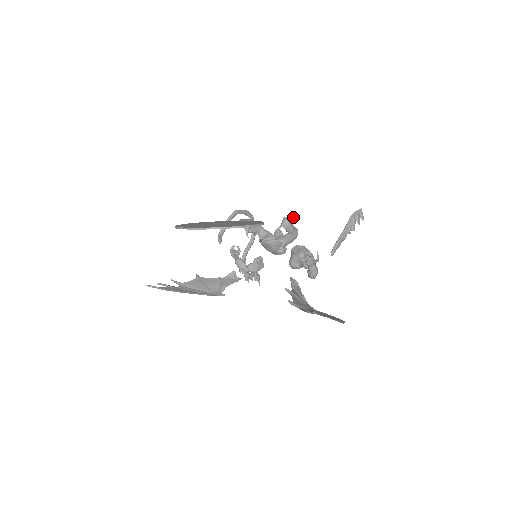
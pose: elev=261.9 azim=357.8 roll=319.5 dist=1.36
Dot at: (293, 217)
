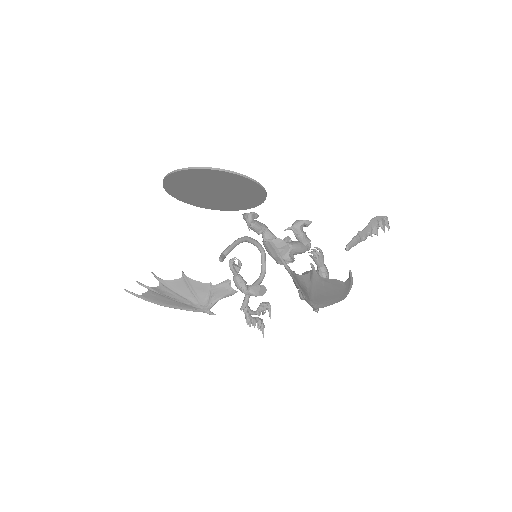
Dot at: occluded
